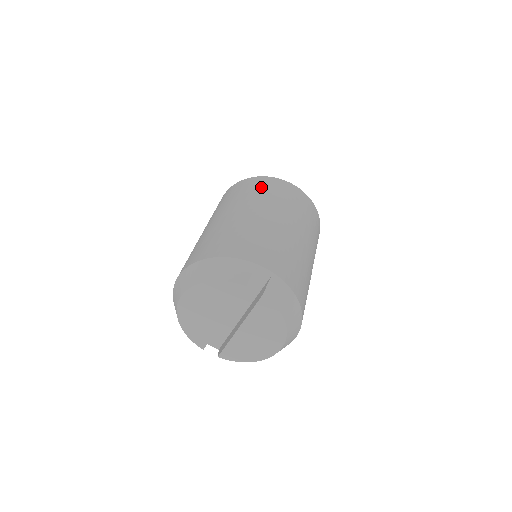
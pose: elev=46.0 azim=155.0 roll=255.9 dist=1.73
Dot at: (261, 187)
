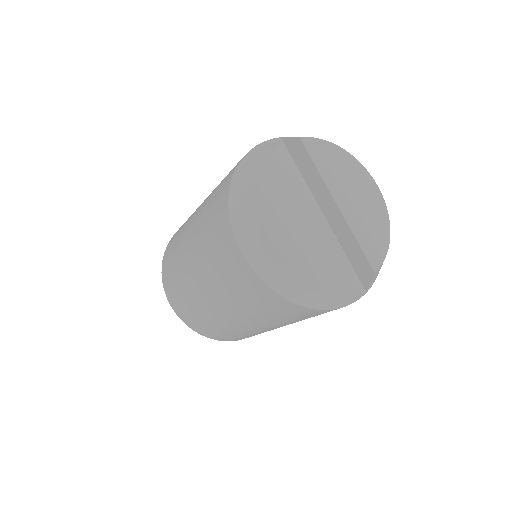
Dot at: occluded
